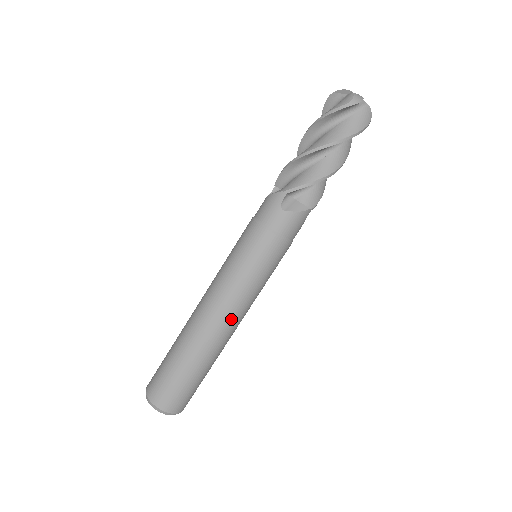
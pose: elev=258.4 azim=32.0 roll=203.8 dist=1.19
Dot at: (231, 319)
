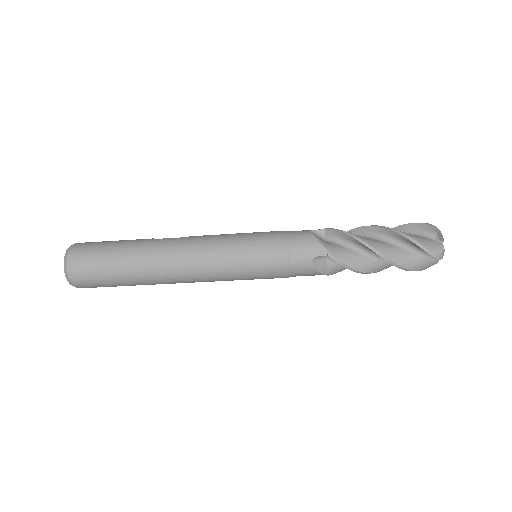
Dot at: (192, 280)
